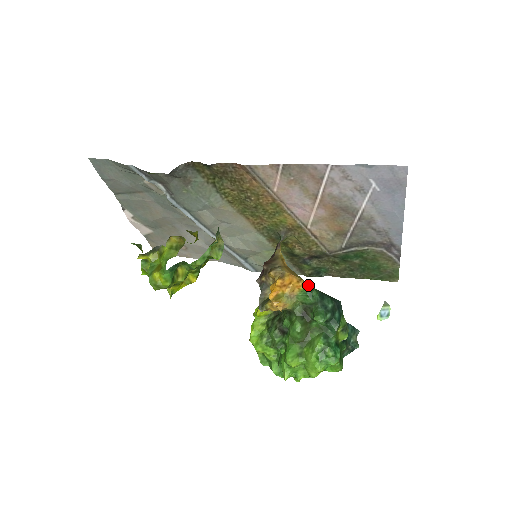
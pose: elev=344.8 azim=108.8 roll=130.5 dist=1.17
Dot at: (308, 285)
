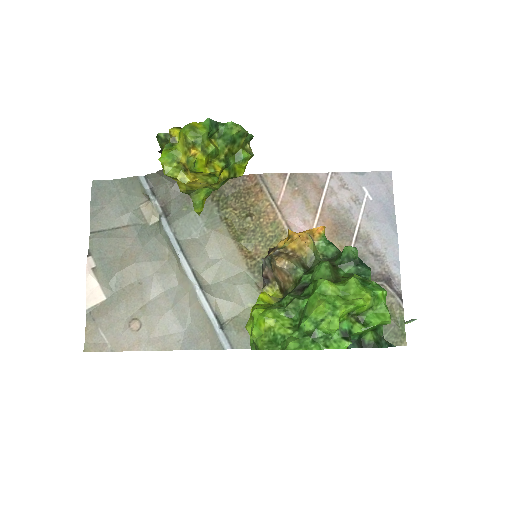
Dot at: occluded
